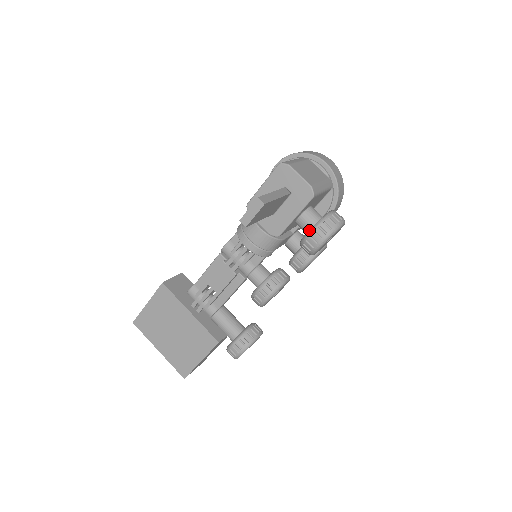
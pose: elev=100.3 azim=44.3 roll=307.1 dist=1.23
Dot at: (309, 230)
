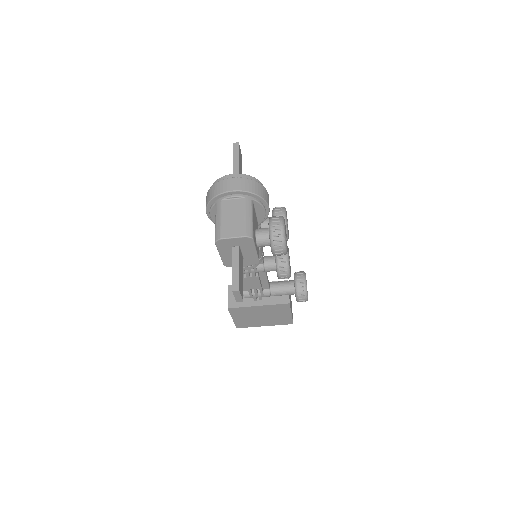
Dot at: (271, 251)
